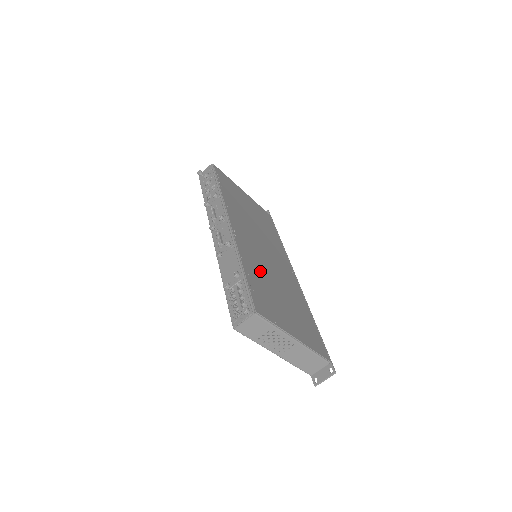
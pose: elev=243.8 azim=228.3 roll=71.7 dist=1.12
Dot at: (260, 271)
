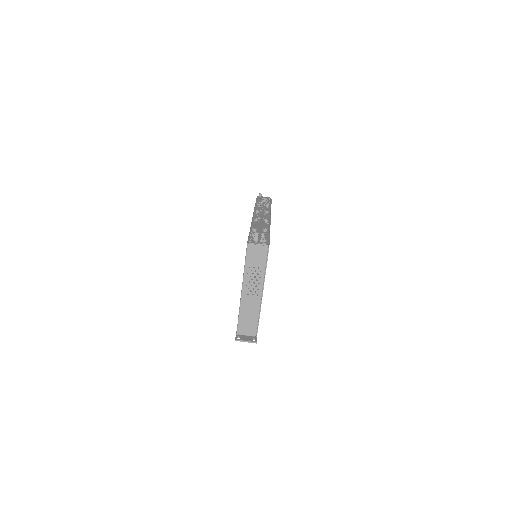
Dot at: occluded
